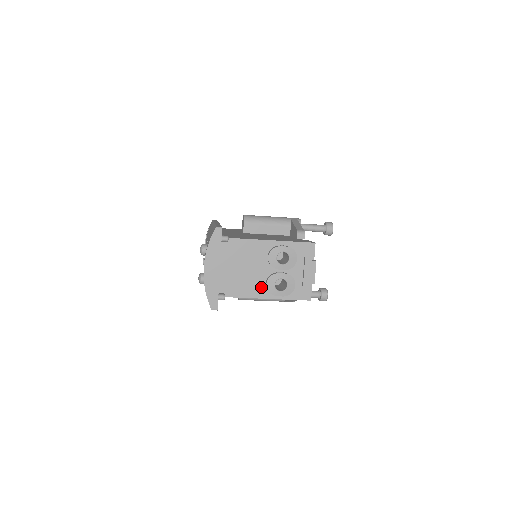
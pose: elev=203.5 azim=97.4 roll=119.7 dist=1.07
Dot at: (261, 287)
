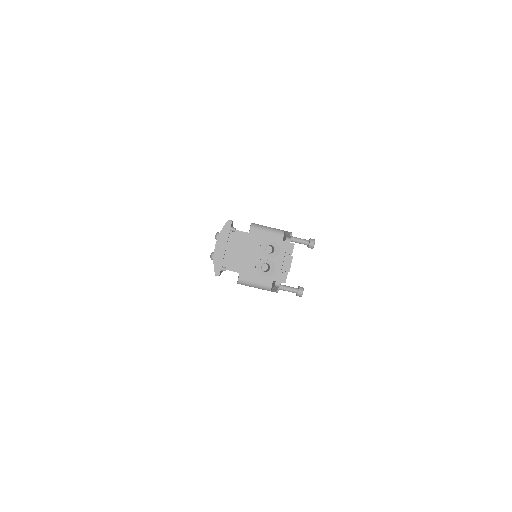
Dot at: (252, 267)
